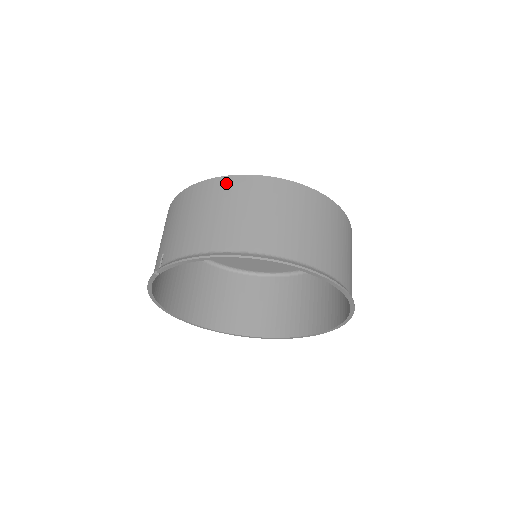
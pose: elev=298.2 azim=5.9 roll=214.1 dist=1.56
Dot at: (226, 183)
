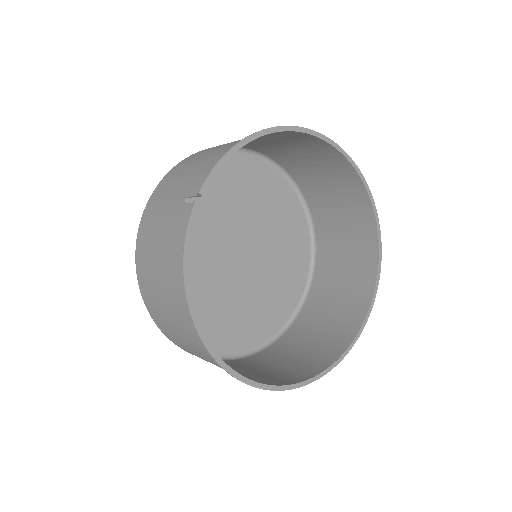
Dot at: (203, 150)
